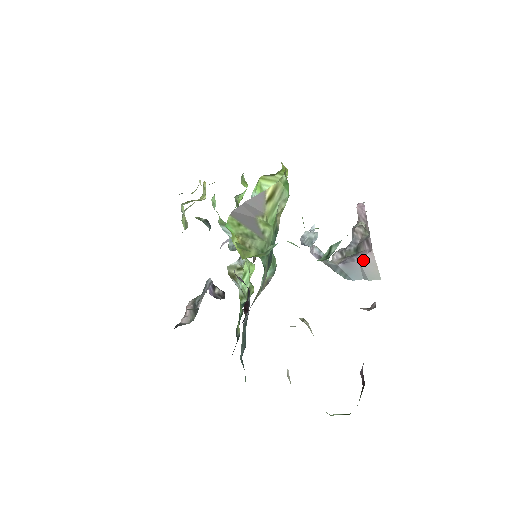
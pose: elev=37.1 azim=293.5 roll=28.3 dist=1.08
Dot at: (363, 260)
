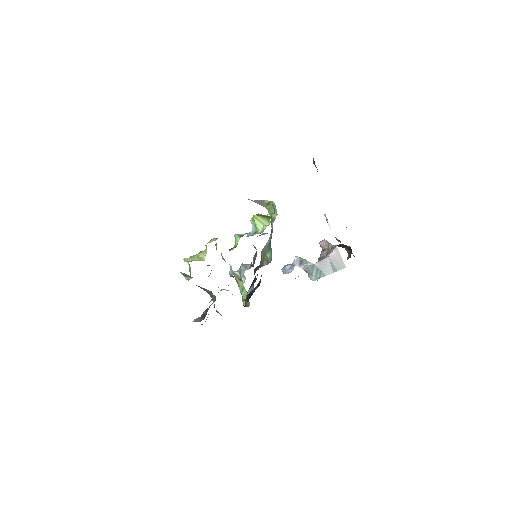
Dot at: (331, 256)
